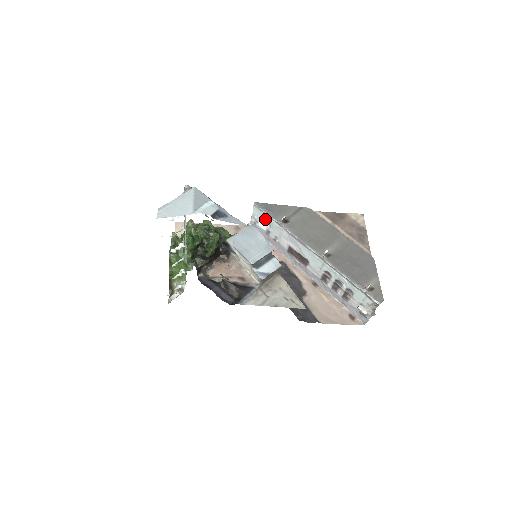
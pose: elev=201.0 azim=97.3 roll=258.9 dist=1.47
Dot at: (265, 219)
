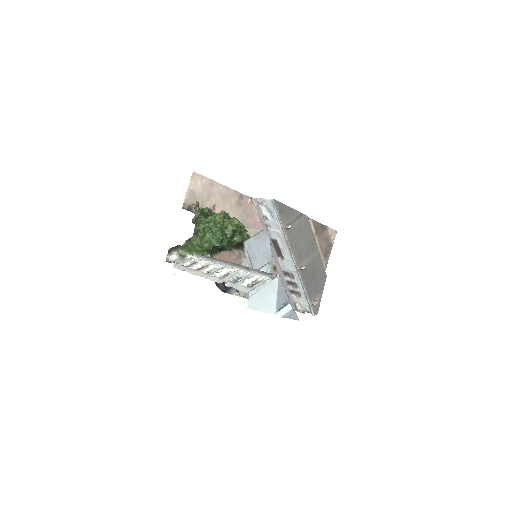
Dot at: (272, 213)
